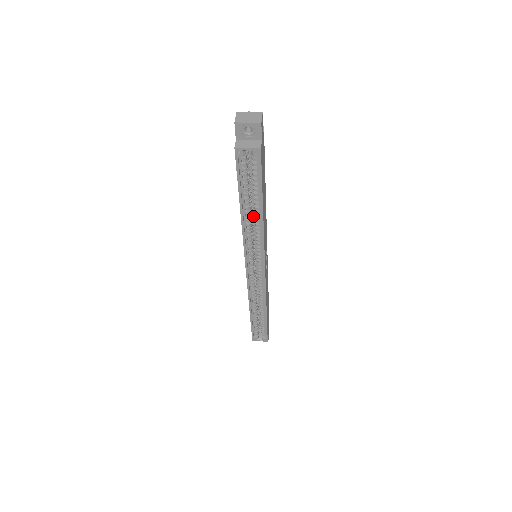
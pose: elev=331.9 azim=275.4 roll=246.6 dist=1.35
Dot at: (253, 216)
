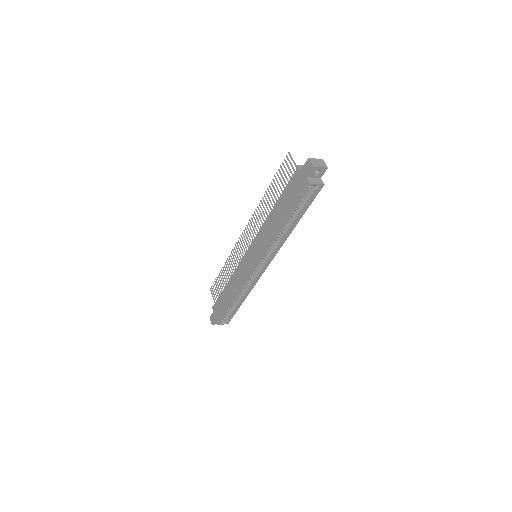
Dot at: occluded
